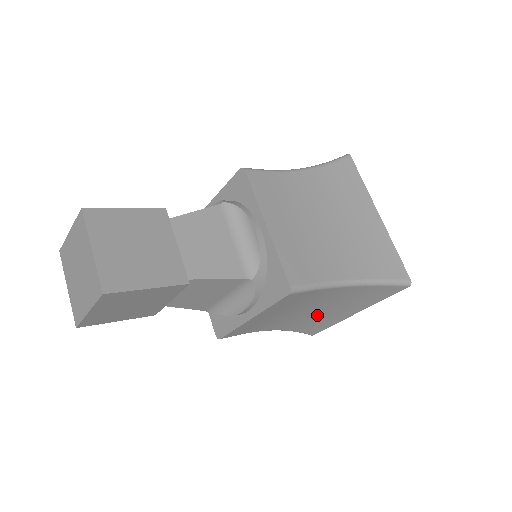
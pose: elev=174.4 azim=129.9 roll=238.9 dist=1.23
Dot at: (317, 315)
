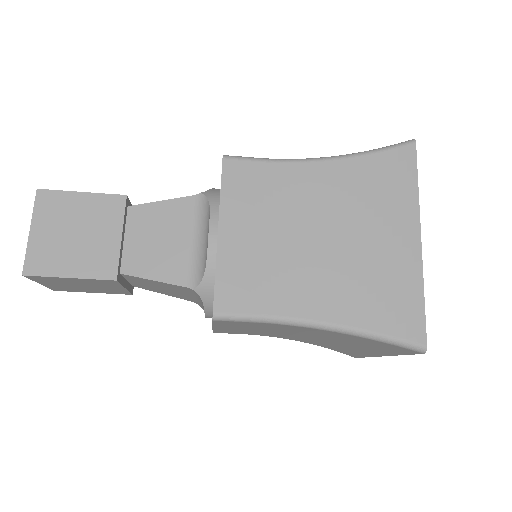
Dot at: (327, 342)
